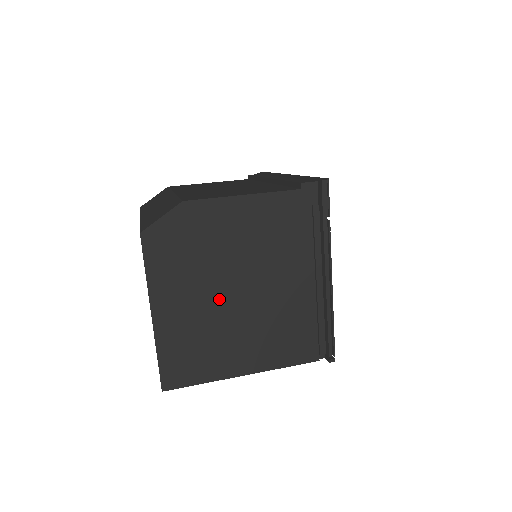
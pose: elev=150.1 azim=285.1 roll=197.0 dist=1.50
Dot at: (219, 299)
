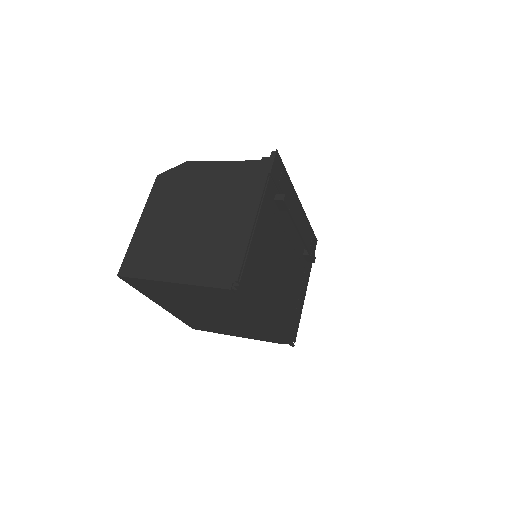
Dot at: (180, 221)
